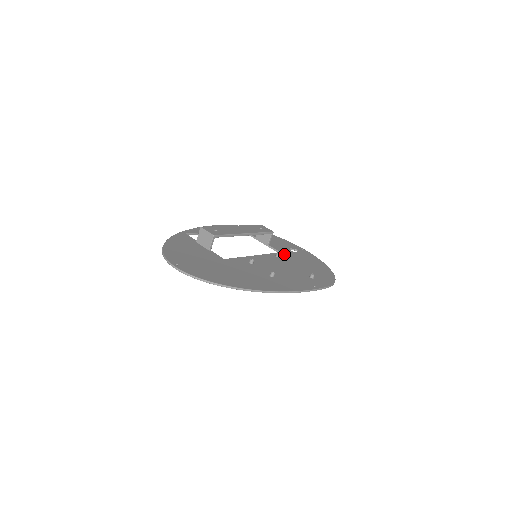
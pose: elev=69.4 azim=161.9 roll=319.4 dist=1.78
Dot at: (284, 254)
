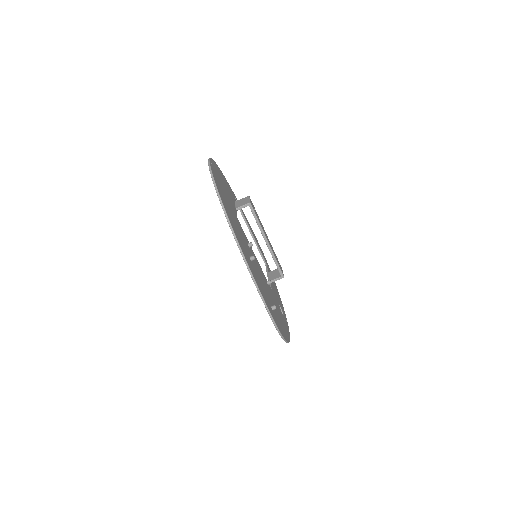
Dot at: occluded
